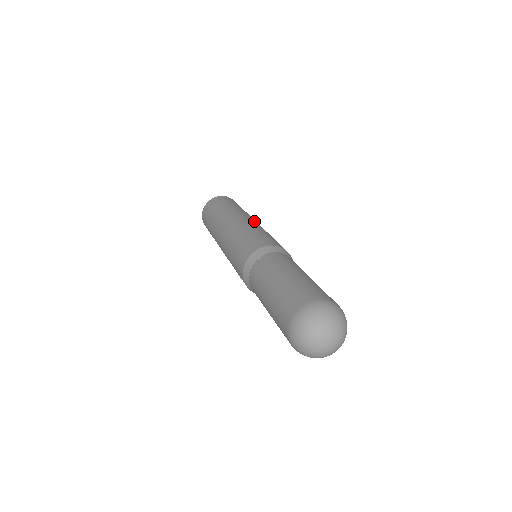
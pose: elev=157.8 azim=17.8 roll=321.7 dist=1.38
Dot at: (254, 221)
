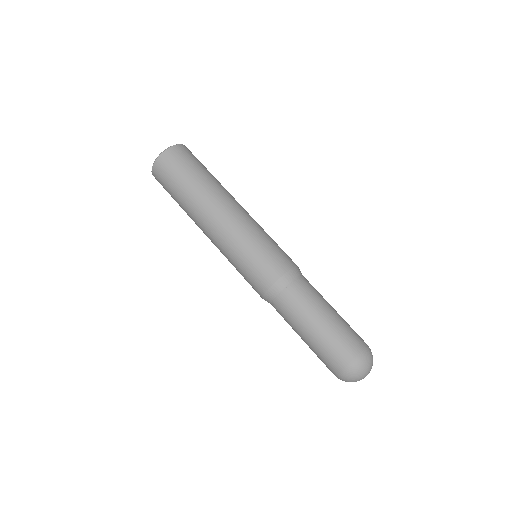
Dot at: (247, 212)
